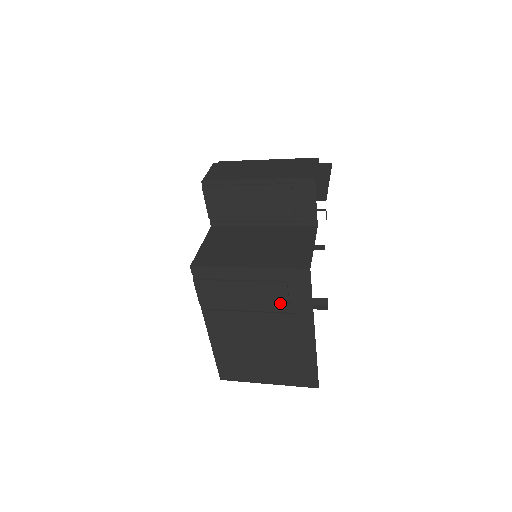
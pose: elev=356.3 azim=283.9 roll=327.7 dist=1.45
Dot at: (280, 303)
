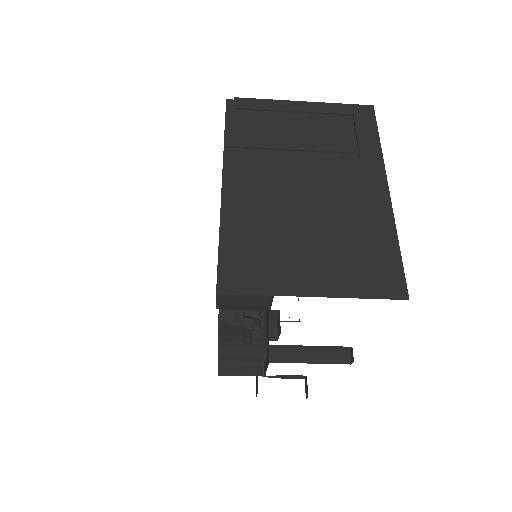
Dot at: (339, 144)
